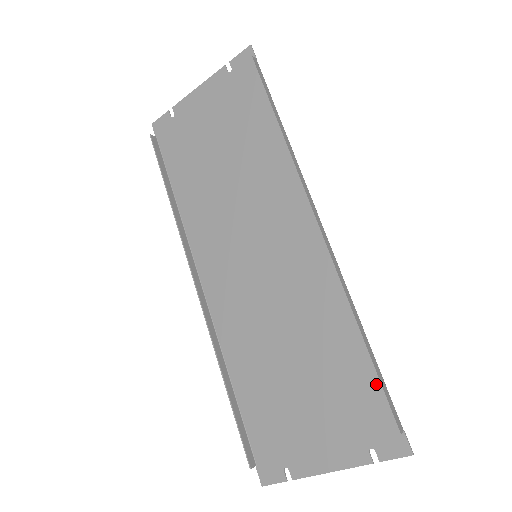
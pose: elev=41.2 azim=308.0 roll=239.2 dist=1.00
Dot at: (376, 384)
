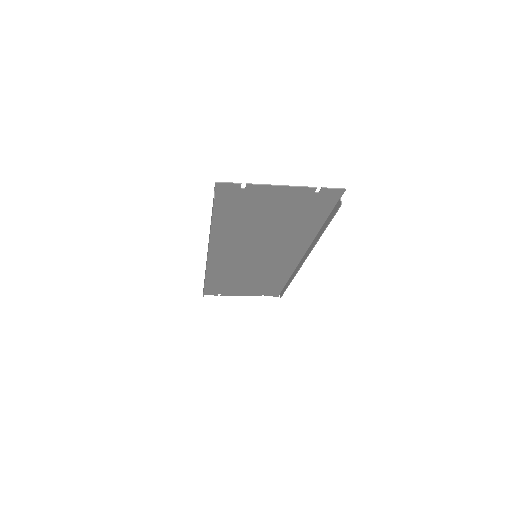
Dot at: (281, 287)
